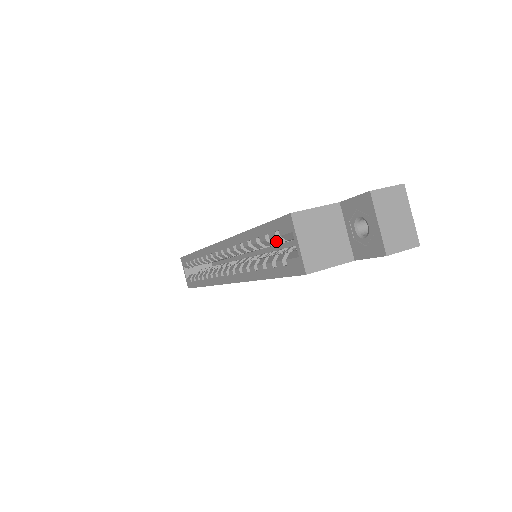
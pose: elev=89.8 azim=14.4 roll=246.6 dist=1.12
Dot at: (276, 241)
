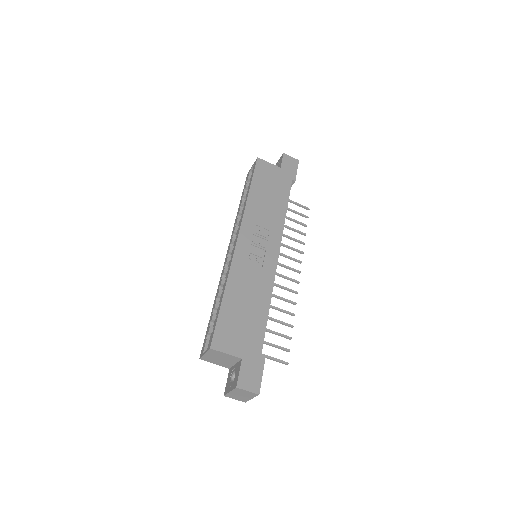
Dot at: occluded
